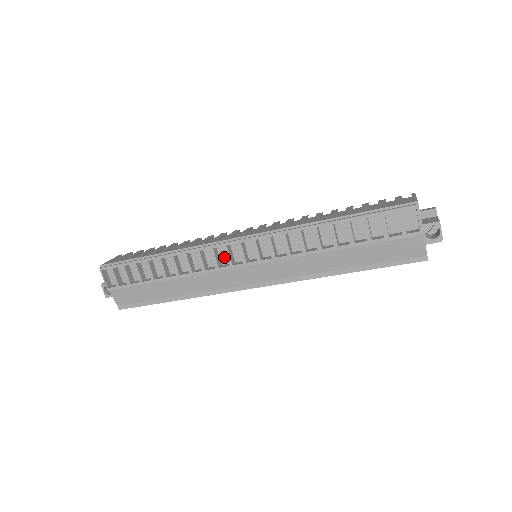
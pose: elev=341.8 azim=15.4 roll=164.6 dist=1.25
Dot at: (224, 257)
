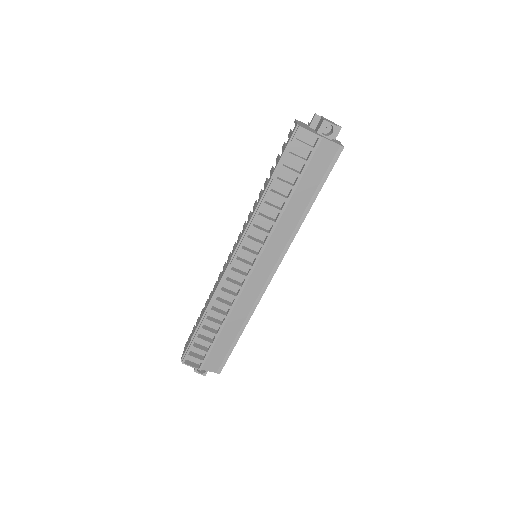
Dot at: (238, 277)
